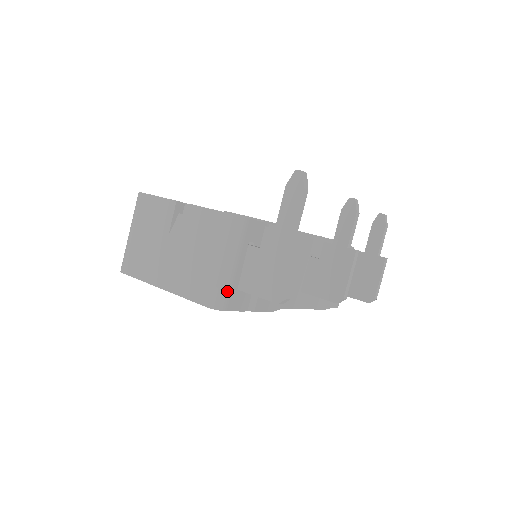
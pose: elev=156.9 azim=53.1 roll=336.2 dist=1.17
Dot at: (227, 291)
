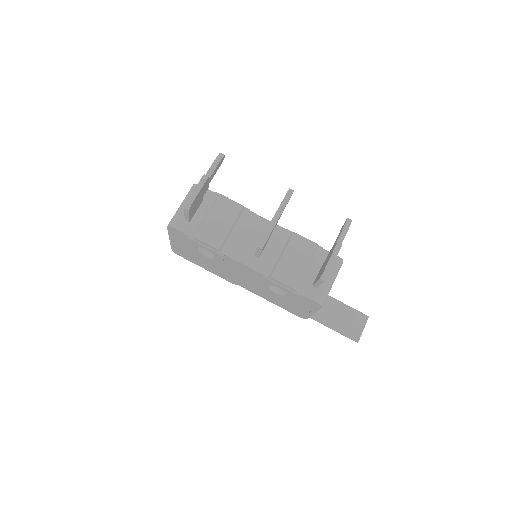
Dot at: (177, 217)
